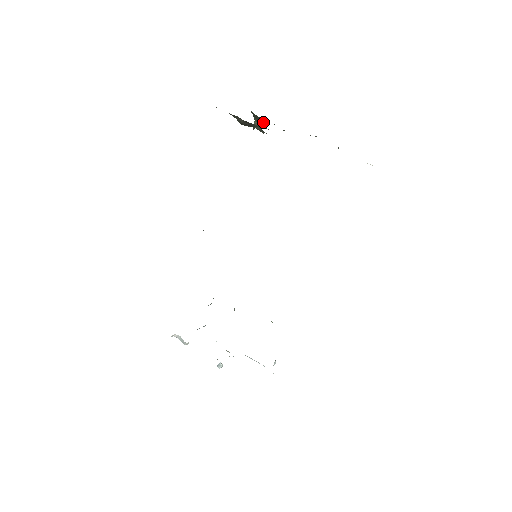
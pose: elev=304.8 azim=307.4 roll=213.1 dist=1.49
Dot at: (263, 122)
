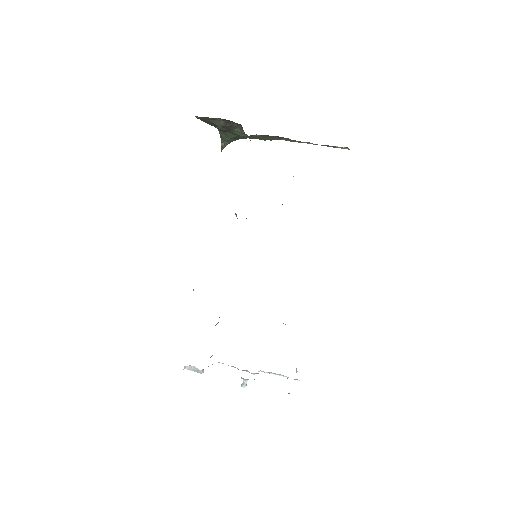
Dot at: (230, 141)
